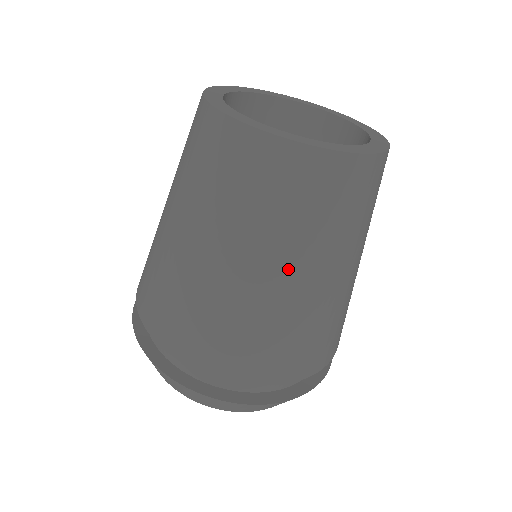
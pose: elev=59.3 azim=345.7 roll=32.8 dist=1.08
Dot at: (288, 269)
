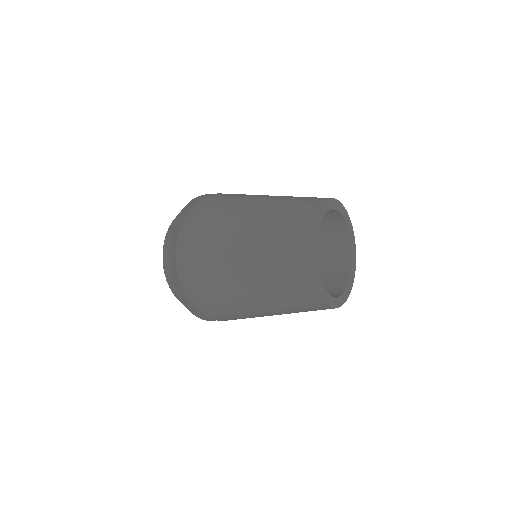
Dot at: occluded
